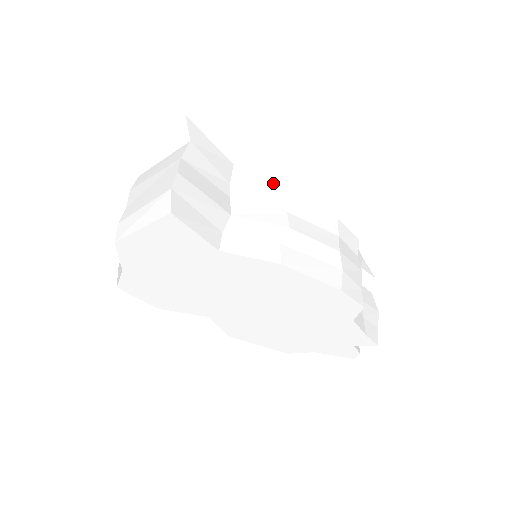
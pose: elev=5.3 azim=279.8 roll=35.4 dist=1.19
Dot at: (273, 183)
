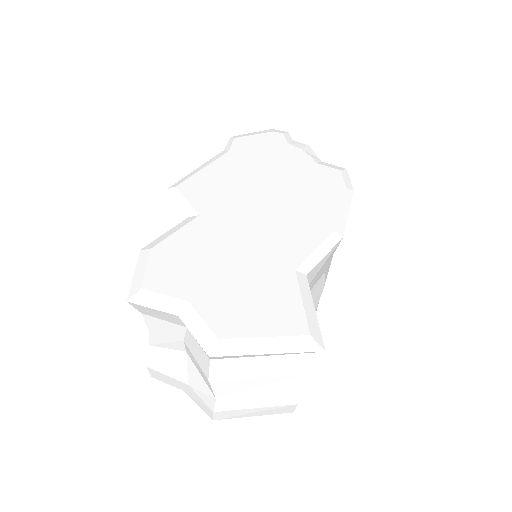
Dot at: (328, 260)
